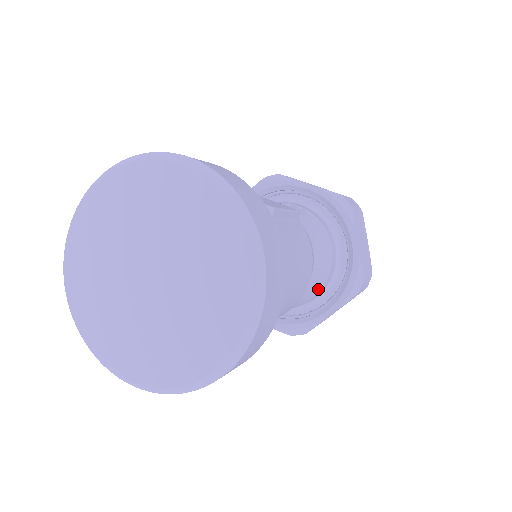
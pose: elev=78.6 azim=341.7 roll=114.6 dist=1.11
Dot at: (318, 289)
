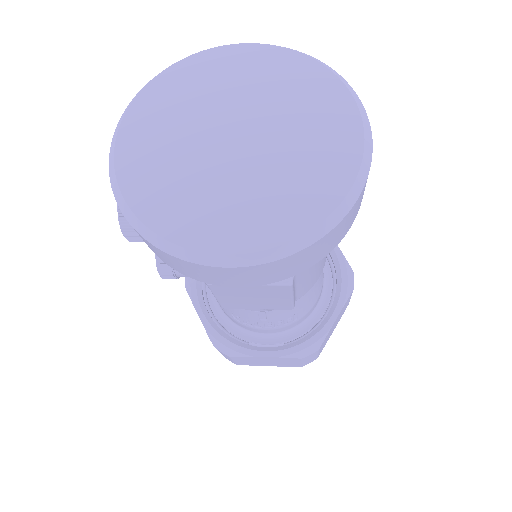
Dot at: (320, 286)
